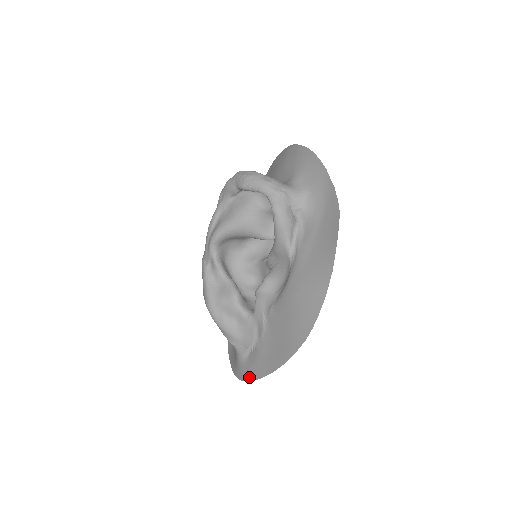
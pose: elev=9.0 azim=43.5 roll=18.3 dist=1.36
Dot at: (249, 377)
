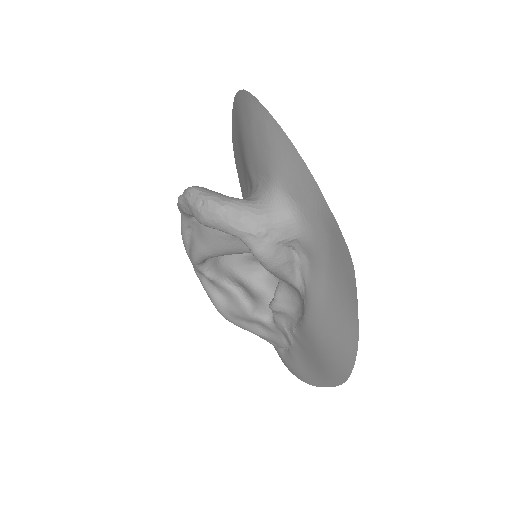
Dot at: (290, 371)
